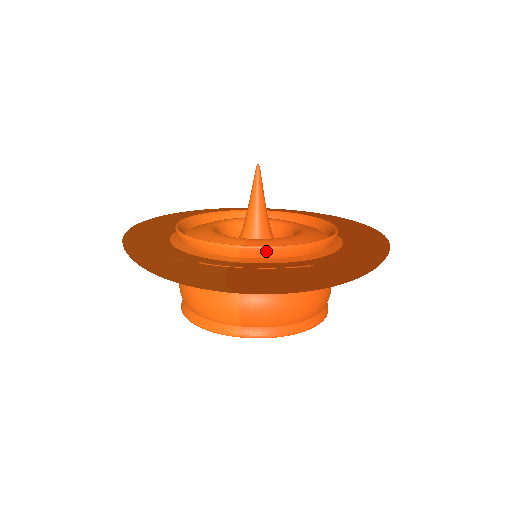
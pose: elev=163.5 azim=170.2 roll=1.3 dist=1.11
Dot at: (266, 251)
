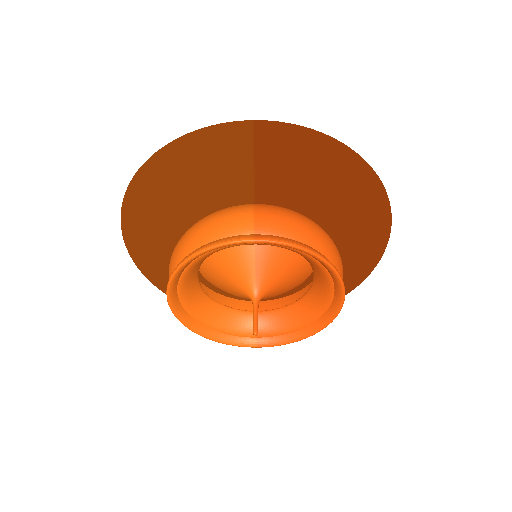
Dot at: occluded
